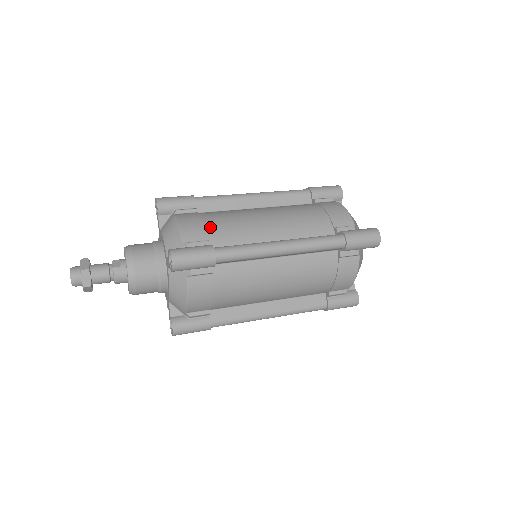
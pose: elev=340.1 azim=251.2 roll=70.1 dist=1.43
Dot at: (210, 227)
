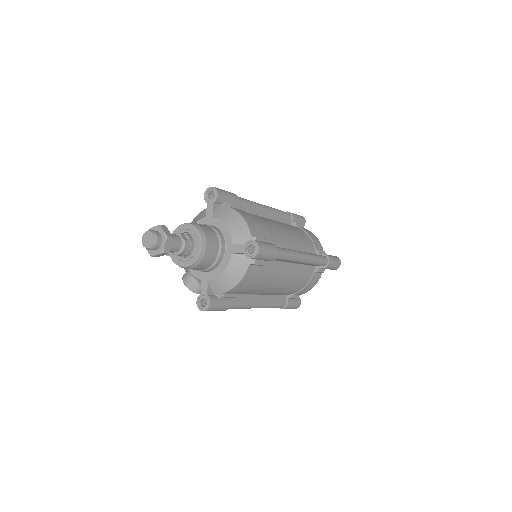
Dot at: (261, 227)
